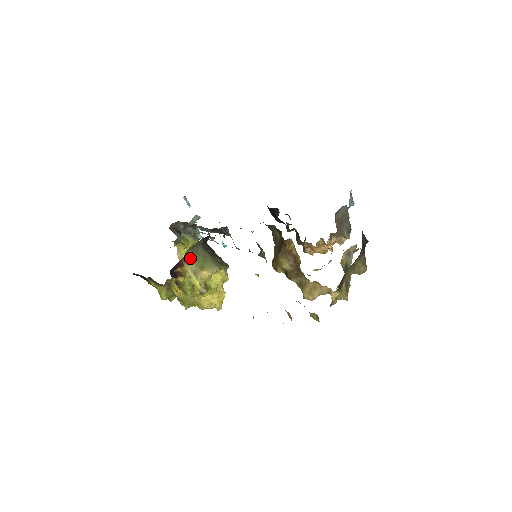
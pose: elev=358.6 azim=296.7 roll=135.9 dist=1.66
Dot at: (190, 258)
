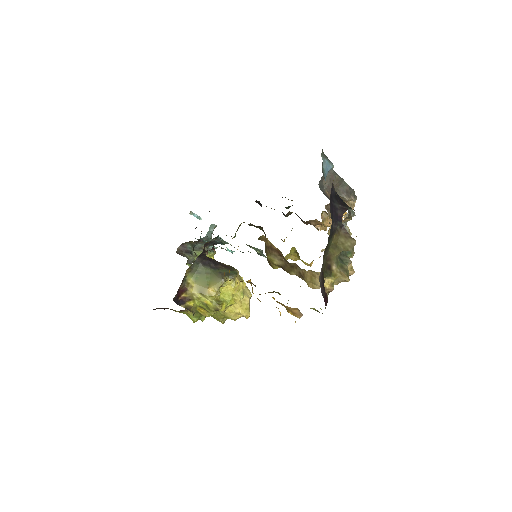
Dot at: (192, 280)
